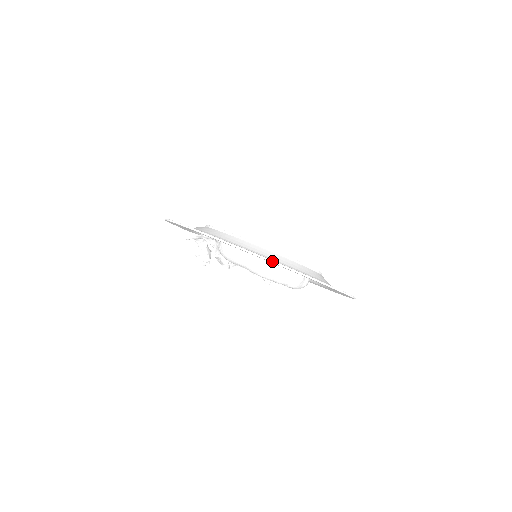
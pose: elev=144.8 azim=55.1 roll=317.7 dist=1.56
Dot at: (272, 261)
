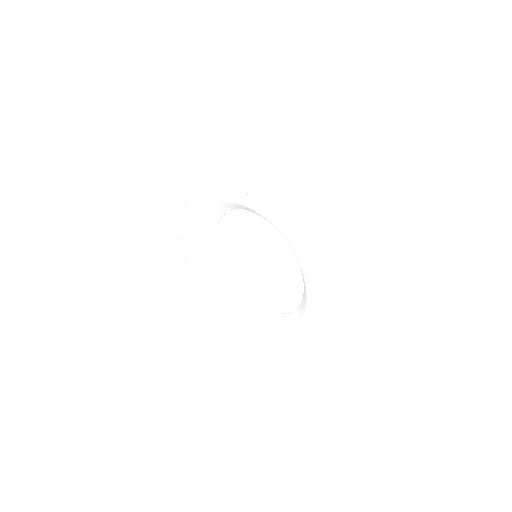
Dot at: (248, 341)
